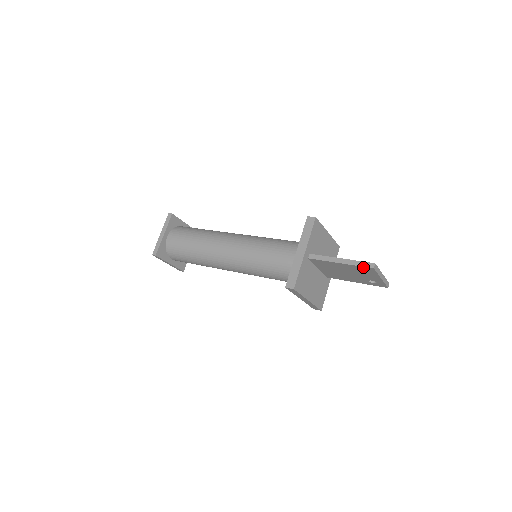
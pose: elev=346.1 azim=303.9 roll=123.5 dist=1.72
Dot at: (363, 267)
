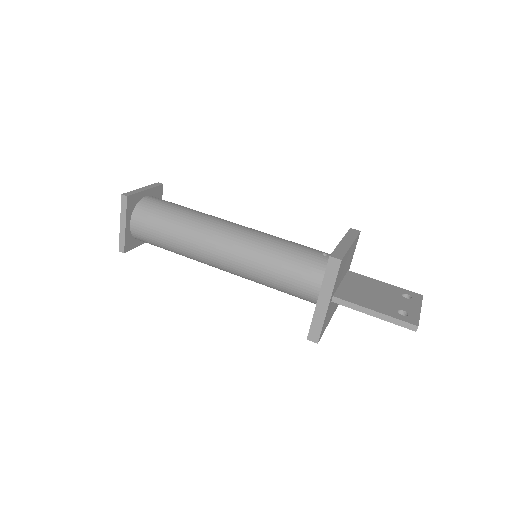
Dot at: (402, 326)
